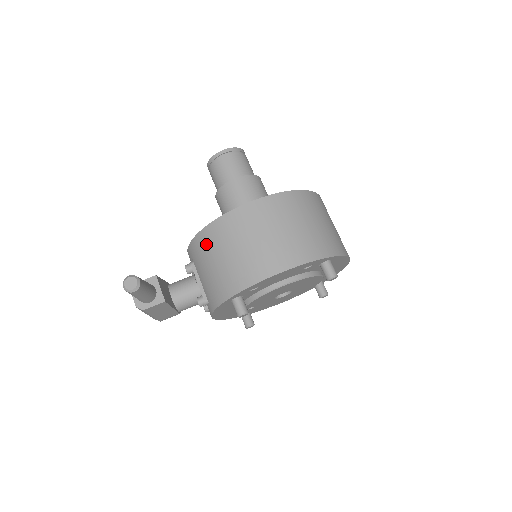
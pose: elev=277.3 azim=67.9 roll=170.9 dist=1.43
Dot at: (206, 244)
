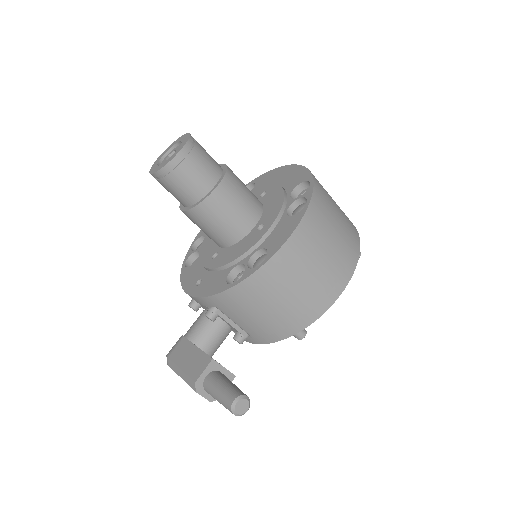
Dot at: (249, 296)
